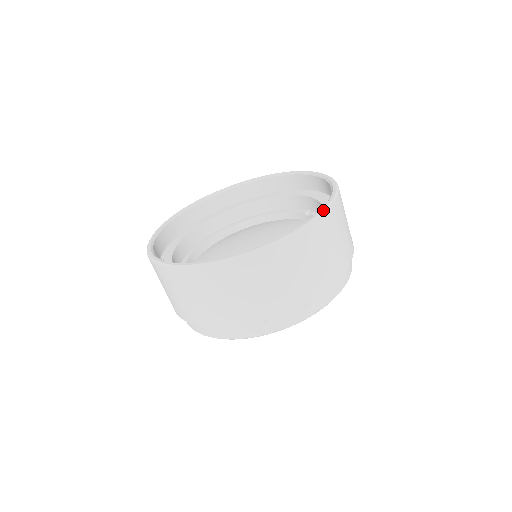
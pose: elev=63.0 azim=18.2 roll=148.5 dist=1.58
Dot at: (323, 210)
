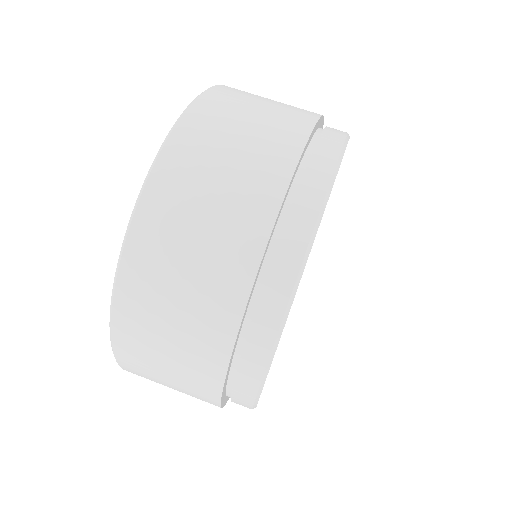
Dot at: (165, 138)
